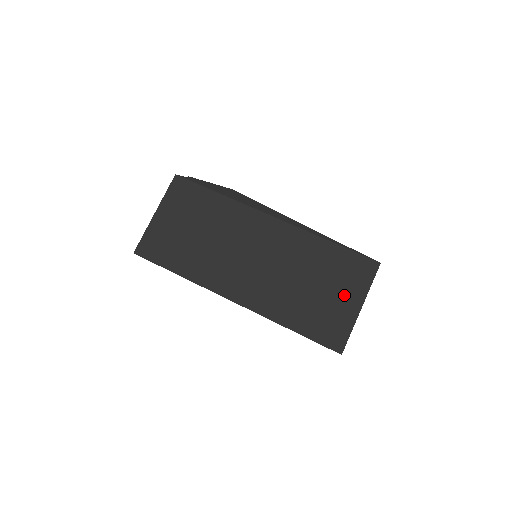
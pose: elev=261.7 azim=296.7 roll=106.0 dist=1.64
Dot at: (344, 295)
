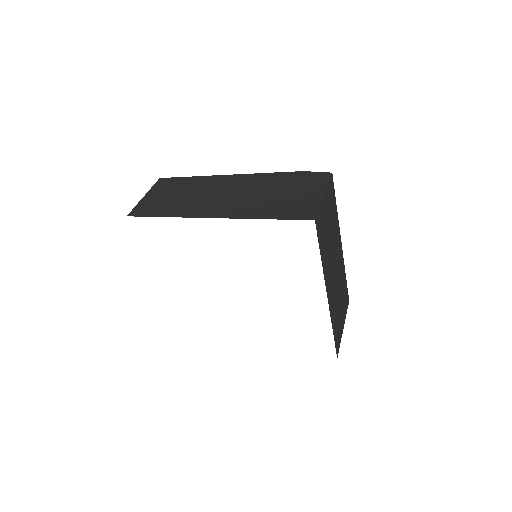
Dot at: (343, 315)
